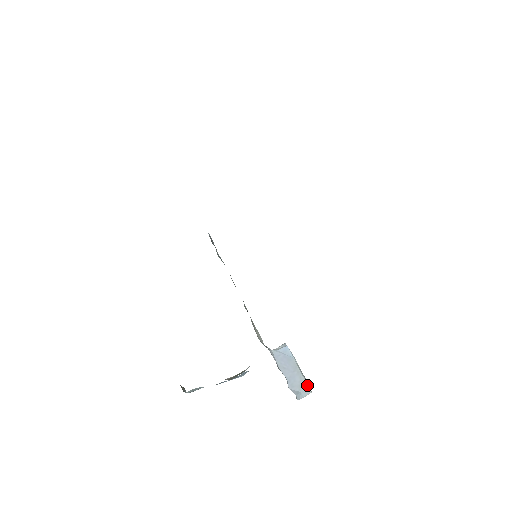
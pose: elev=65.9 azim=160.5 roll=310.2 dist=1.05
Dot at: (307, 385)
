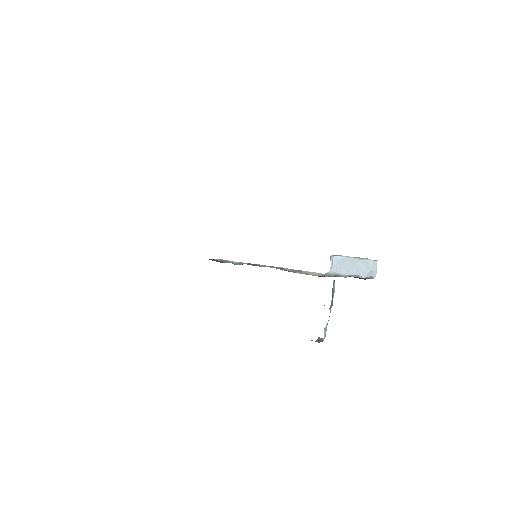
Dot at: (370, 261)
